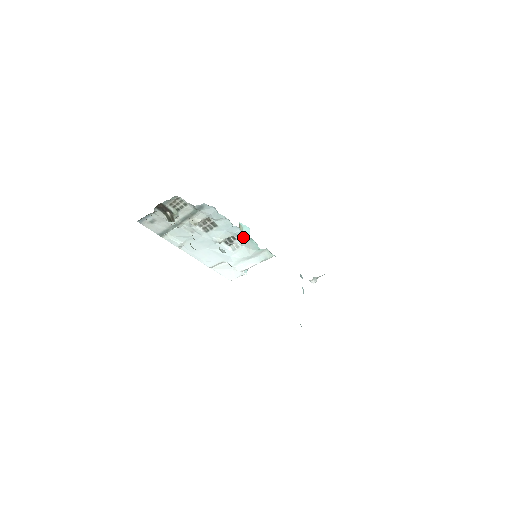
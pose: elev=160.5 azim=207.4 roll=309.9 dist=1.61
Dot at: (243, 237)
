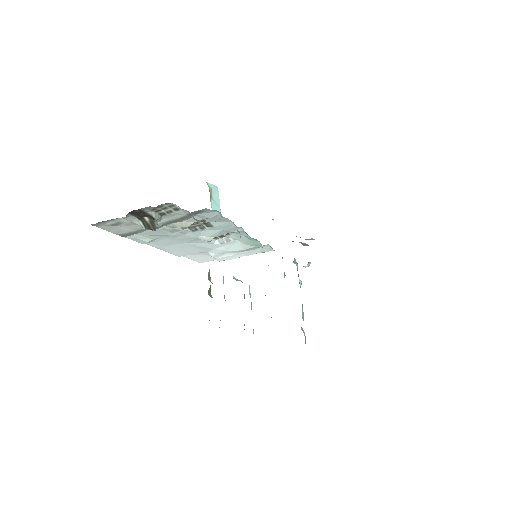
Dot at: (242, 234)
